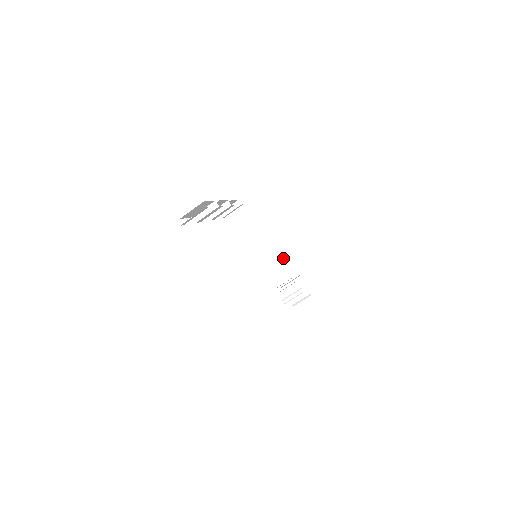
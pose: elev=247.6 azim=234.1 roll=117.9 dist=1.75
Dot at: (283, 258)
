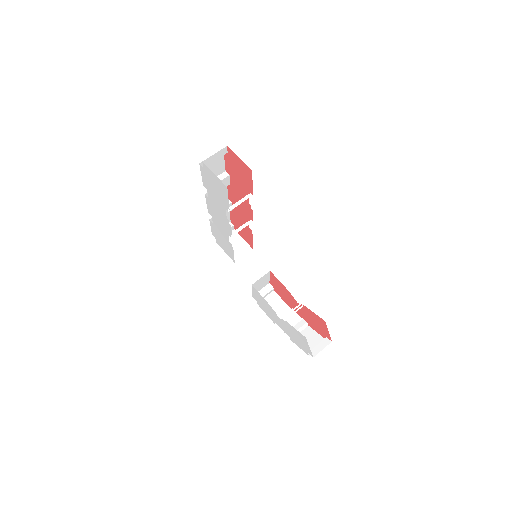
Dot at: (273, 295)
